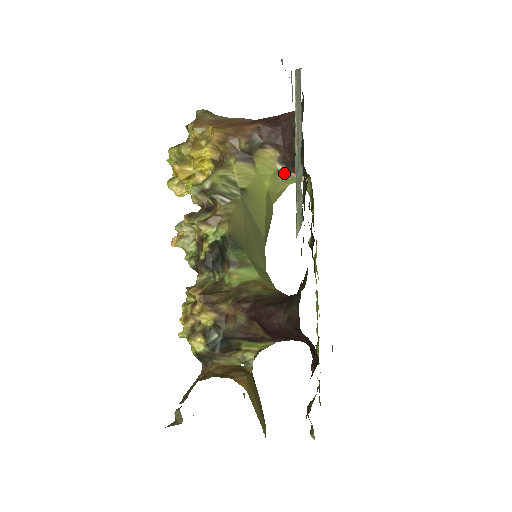
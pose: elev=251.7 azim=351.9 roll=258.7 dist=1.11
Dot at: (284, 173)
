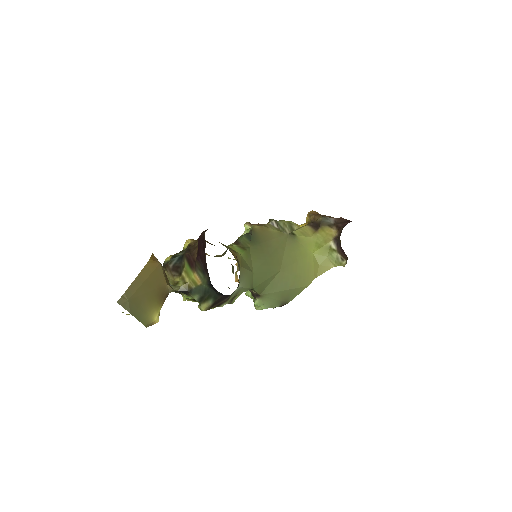
Dot at: (333, 251)
